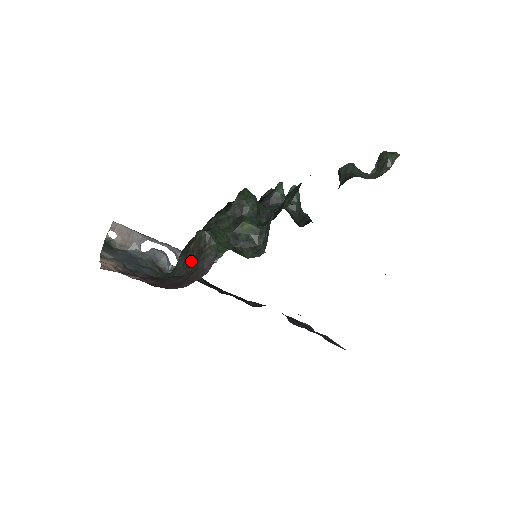
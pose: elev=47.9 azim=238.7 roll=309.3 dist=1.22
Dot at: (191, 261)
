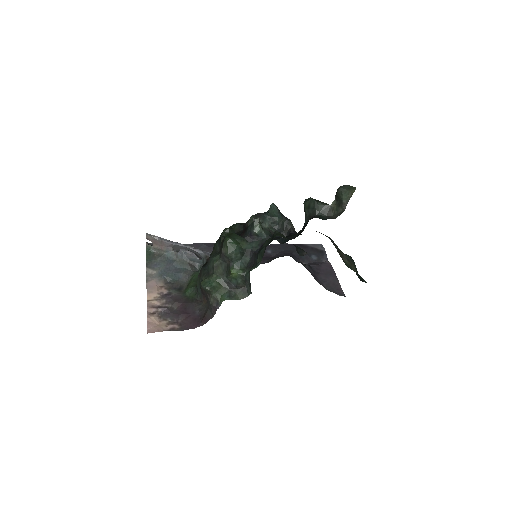
Dot at: (204, 295)
